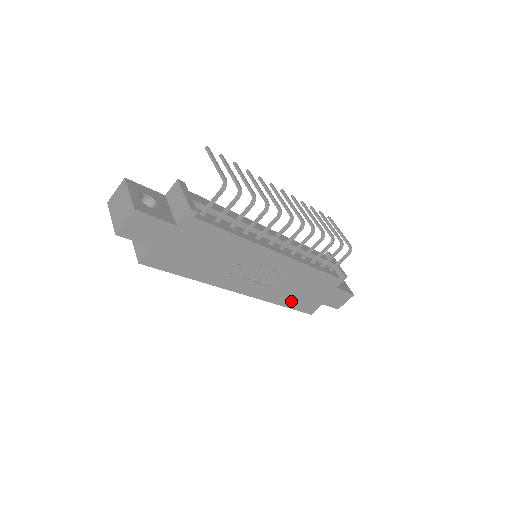
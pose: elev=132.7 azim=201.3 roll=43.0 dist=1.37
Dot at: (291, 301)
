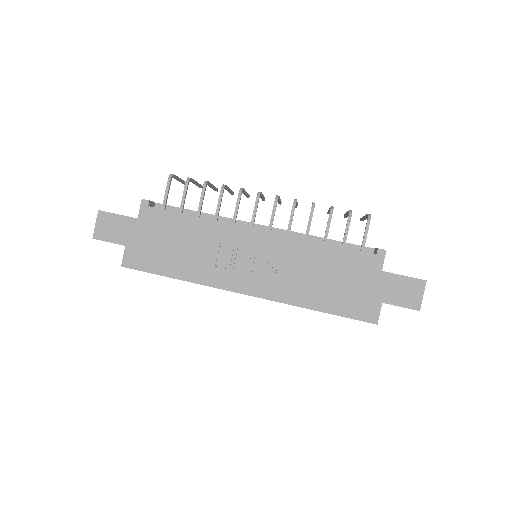
Dot at: (325, 301)
